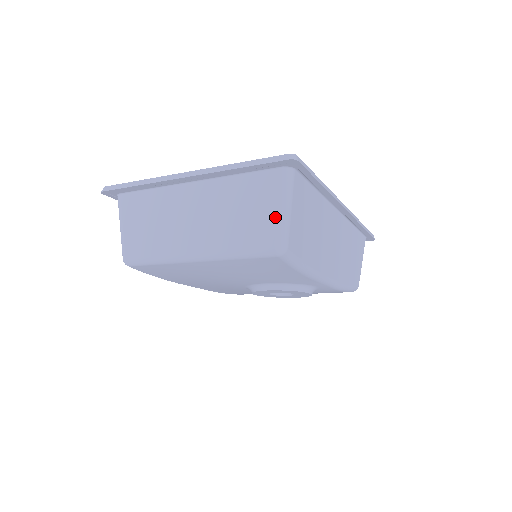
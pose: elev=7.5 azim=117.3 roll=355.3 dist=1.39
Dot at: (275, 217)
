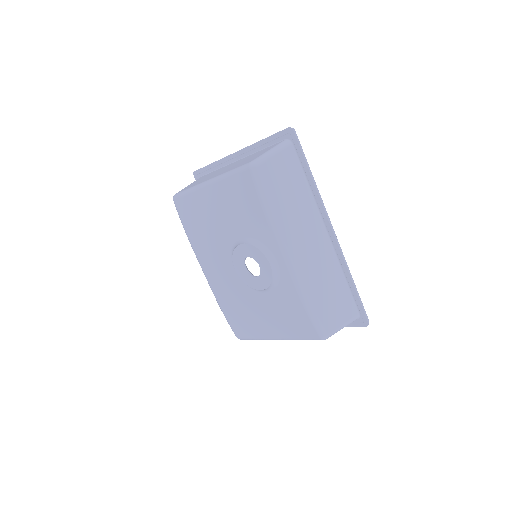
Dot at: (263, 153)
